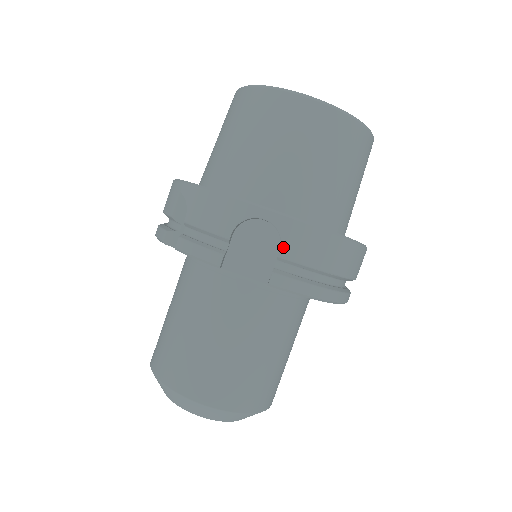
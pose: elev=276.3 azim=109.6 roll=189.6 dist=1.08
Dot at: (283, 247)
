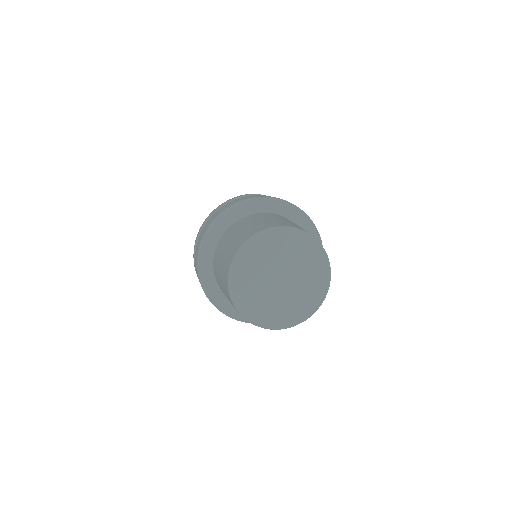
Dot at: occluded
